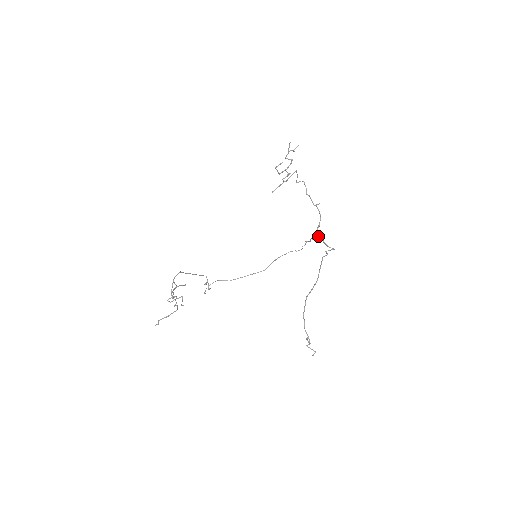
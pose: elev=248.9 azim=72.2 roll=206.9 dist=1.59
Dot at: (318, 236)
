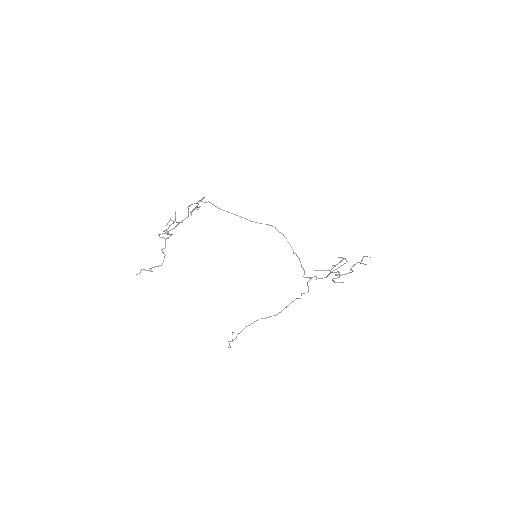
Dot at: (309, 278)
